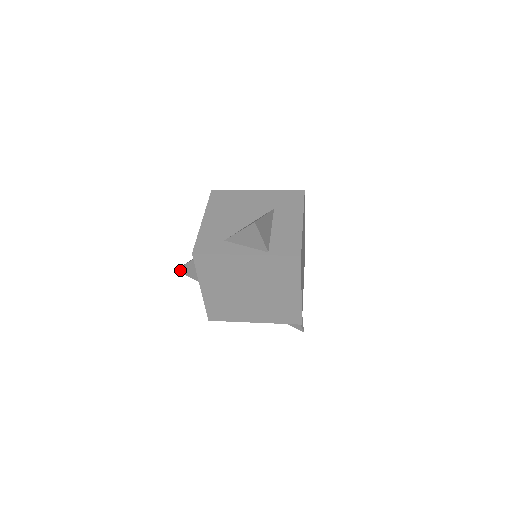
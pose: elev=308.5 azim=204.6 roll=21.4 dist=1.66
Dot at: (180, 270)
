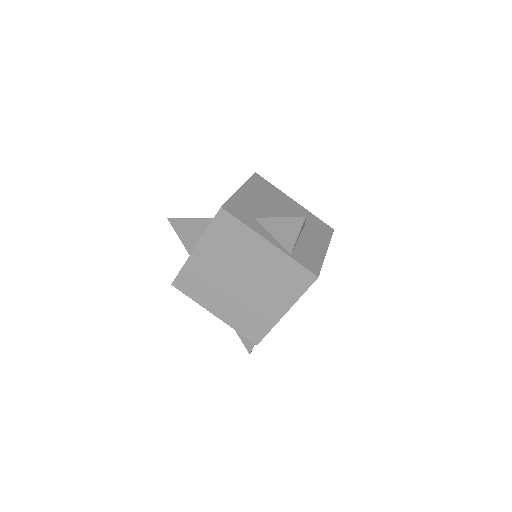
Dot at: (173, 221)
